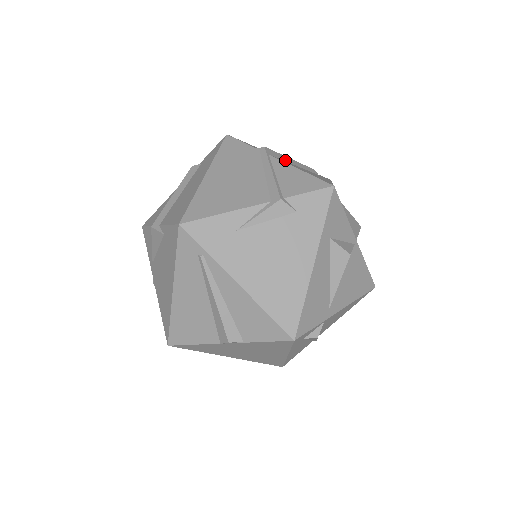
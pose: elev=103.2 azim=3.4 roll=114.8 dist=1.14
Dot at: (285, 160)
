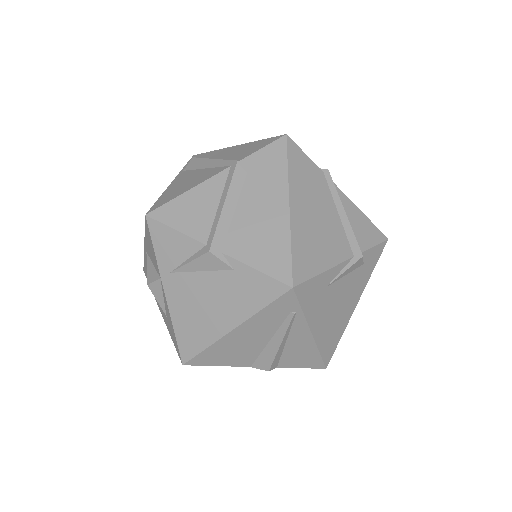
Dot at: occluded
